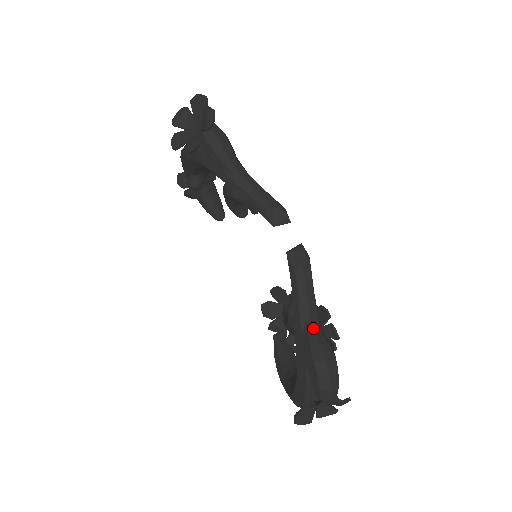
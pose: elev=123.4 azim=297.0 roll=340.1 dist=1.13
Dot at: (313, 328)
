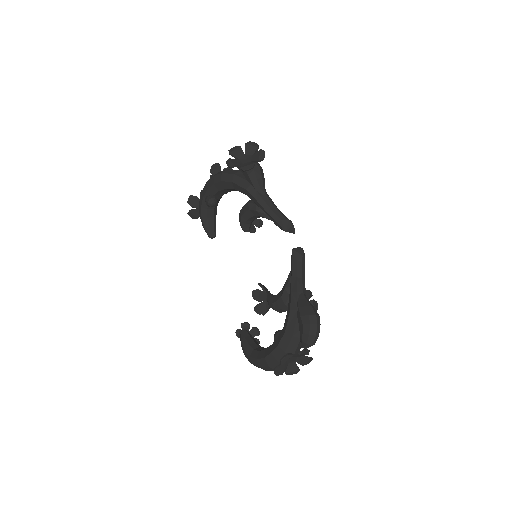
Dot at: (305, 297)
